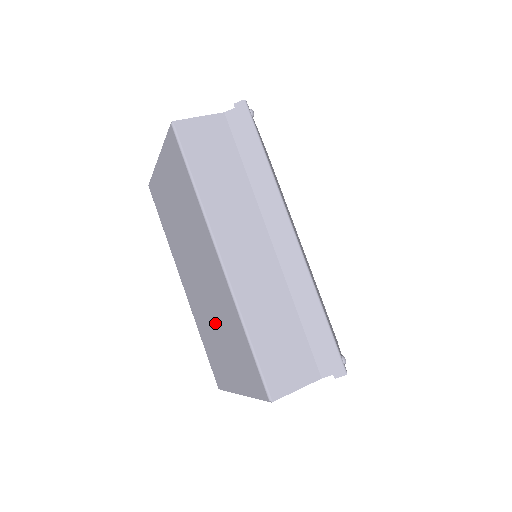
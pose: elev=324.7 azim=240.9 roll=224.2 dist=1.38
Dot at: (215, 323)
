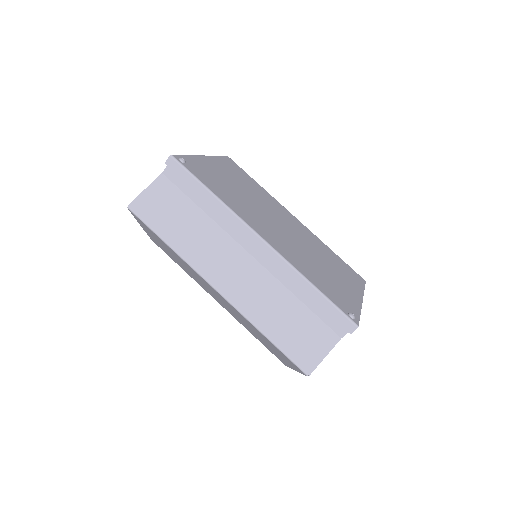
Dot at: (249, 327)
